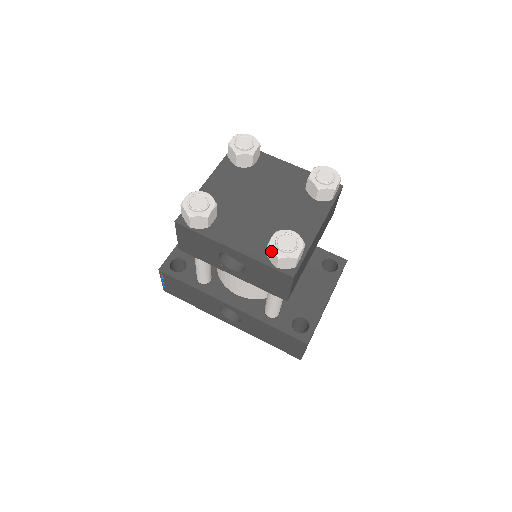
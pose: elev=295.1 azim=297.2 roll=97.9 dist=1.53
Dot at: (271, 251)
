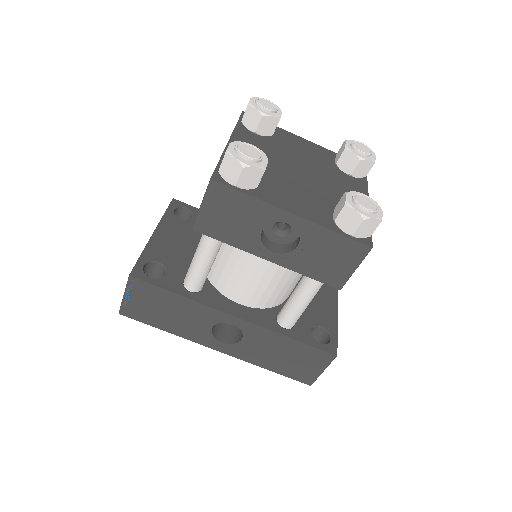
Dot at: (350, 212)
